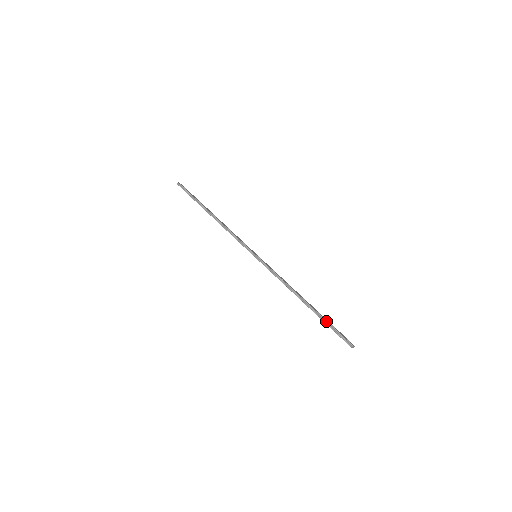
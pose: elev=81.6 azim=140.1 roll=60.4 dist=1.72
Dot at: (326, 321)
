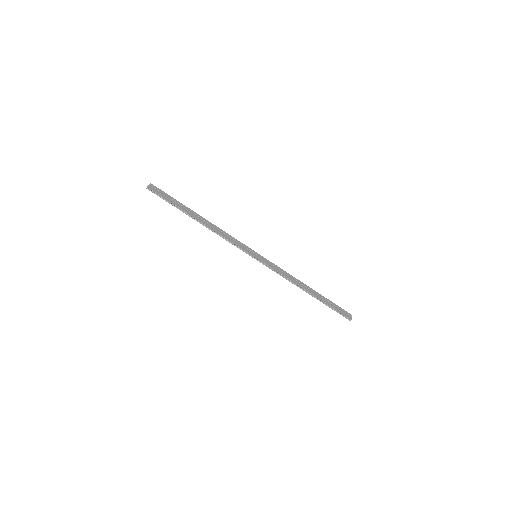
Dot at: (328, 306)
